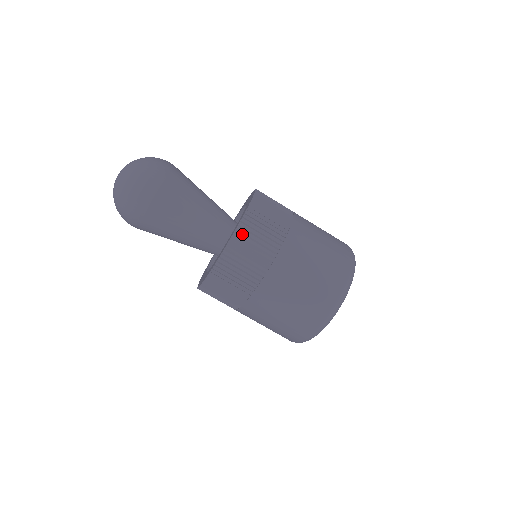
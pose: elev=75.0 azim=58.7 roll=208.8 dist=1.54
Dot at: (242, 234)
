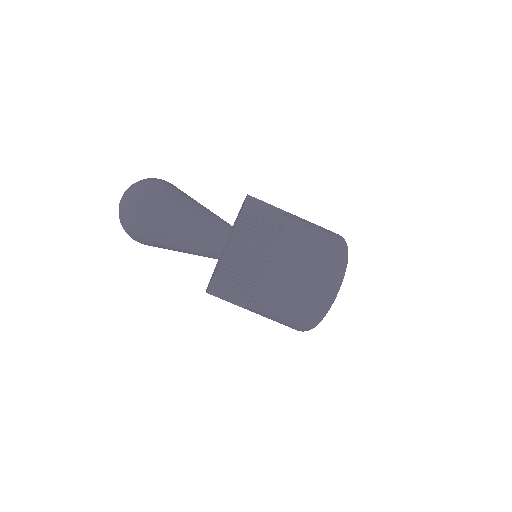
Dot at: (239, 234)
